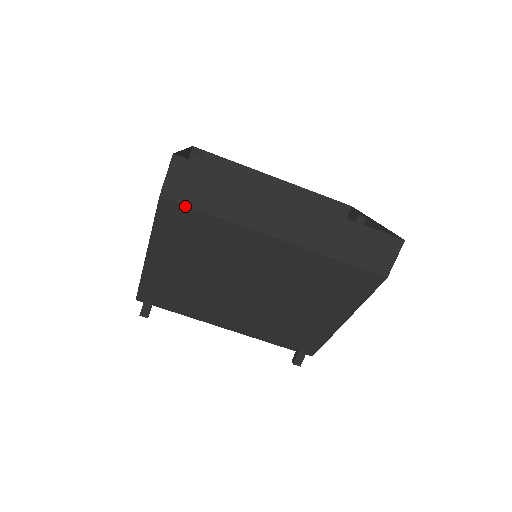
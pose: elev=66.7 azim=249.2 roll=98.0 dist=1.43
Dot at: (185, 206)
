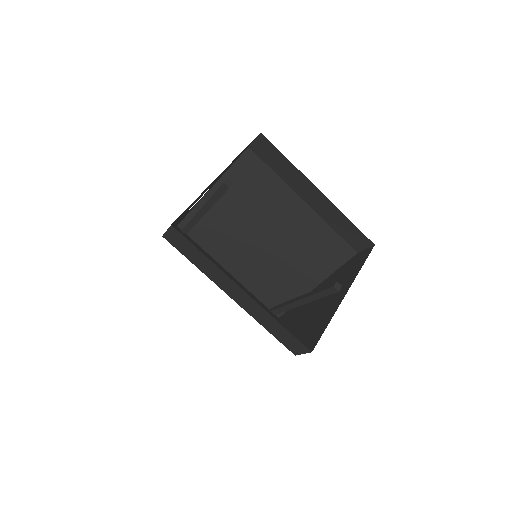
Dot at: (177, 249)
